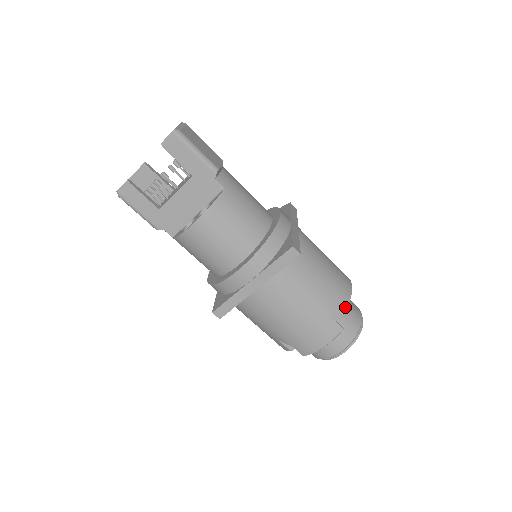
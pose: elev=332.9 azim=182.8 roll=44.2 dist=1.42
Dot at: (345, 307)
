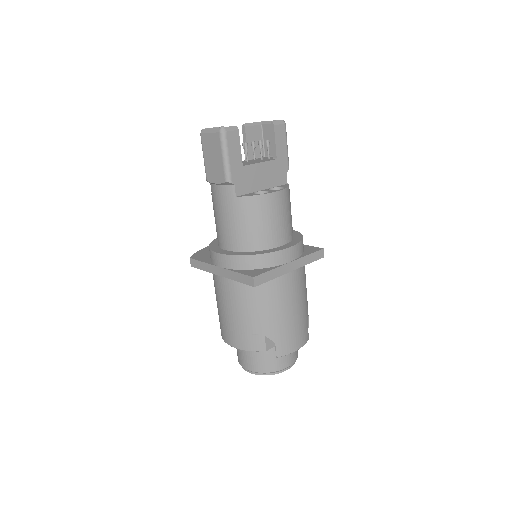
Dot at: occluded
